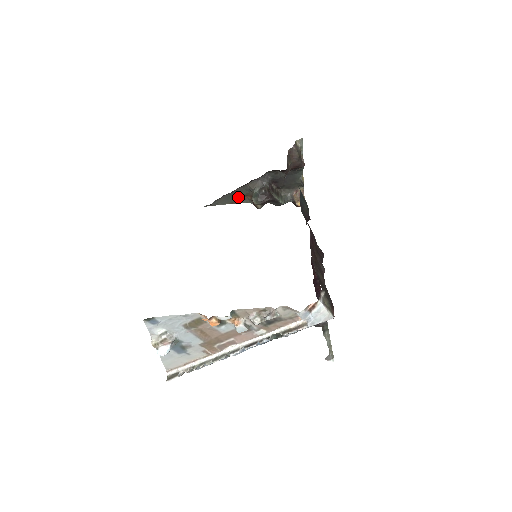
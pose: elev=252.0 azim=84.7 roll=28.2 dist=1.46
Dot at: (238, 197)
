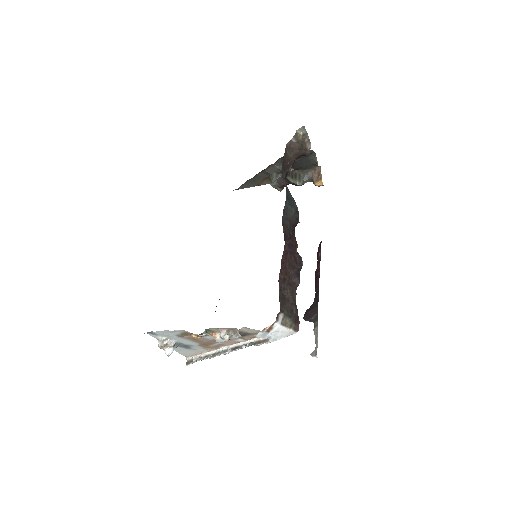
Dot at: (261, 180)
